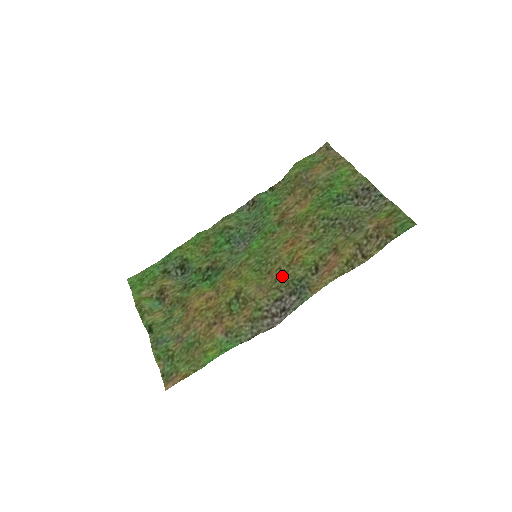
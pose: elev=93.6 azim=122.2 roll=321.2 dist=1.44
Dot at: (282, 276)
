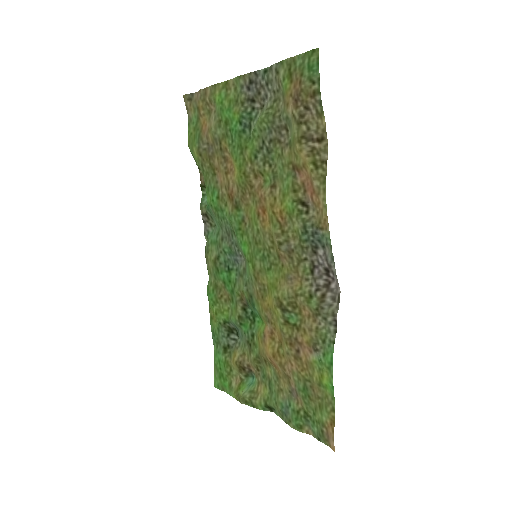
Dot at: (289, 247)
